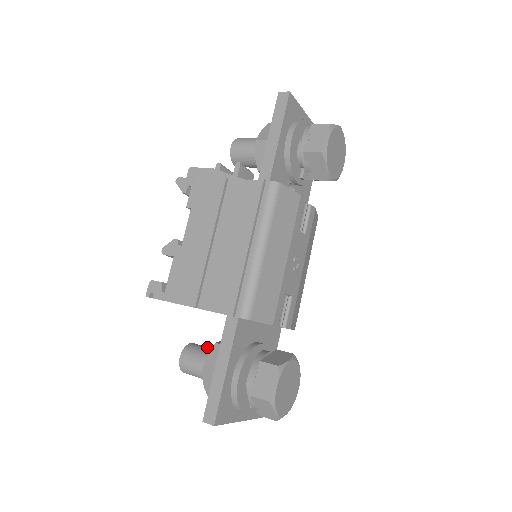
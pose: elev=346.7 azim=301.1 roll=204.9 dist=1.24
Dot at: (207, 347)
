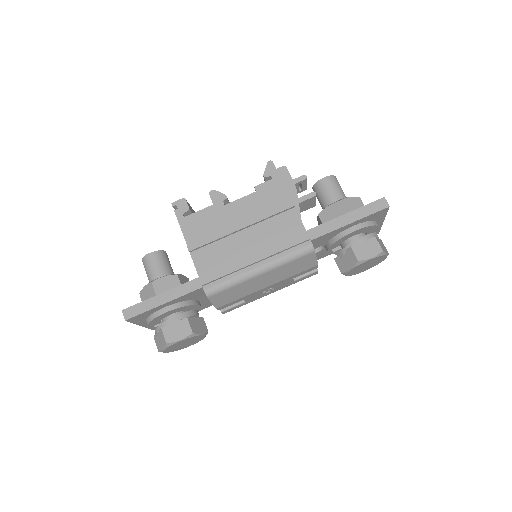
Dot at: occluded
